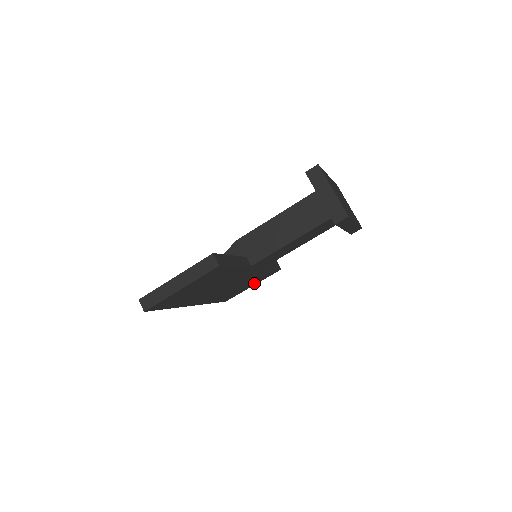
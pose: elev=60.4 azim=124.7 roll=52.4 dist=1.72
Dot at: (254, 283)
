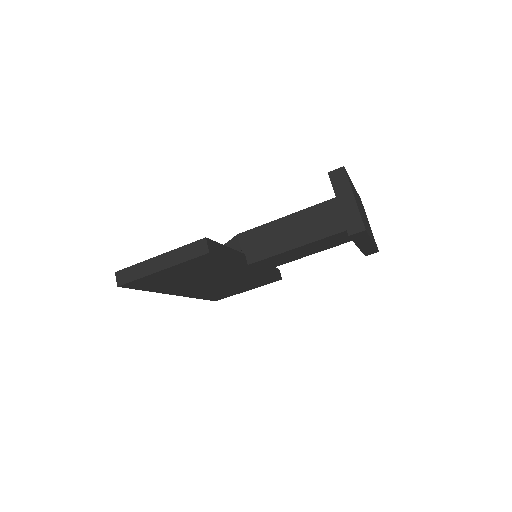
Dot at: (250, 288)
